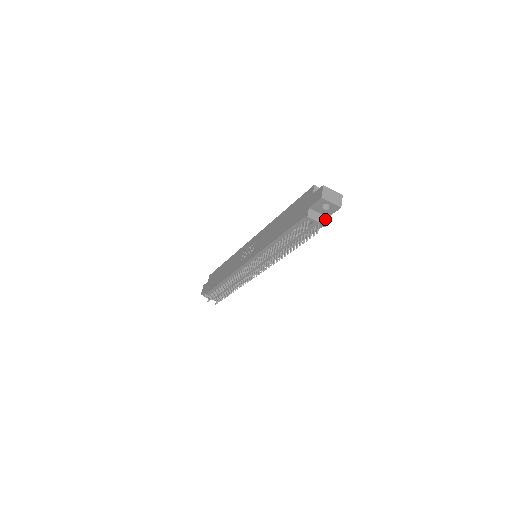
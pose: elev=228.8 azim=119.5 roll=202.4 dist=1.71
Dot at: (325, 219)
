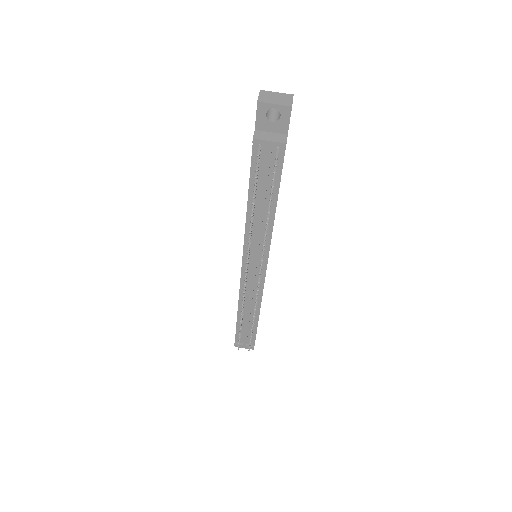
Dot at: (283, 137)
